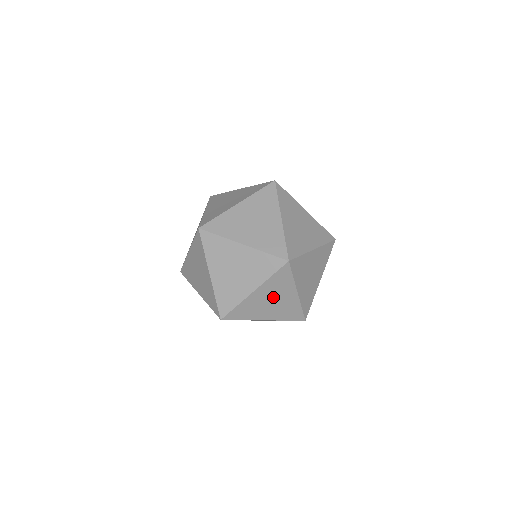
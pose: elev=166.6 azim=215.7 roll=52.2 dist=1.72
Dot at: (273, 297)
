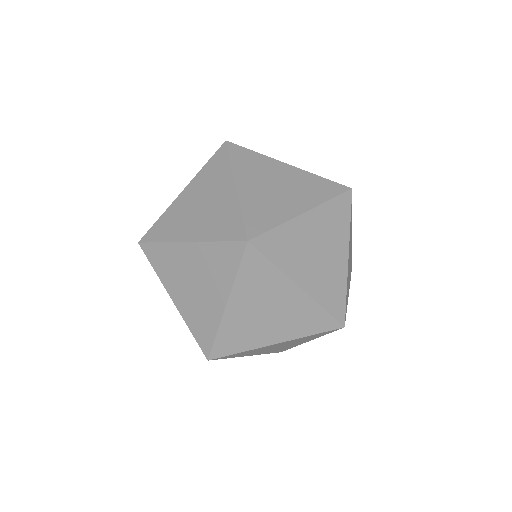
Dot at: occluded
